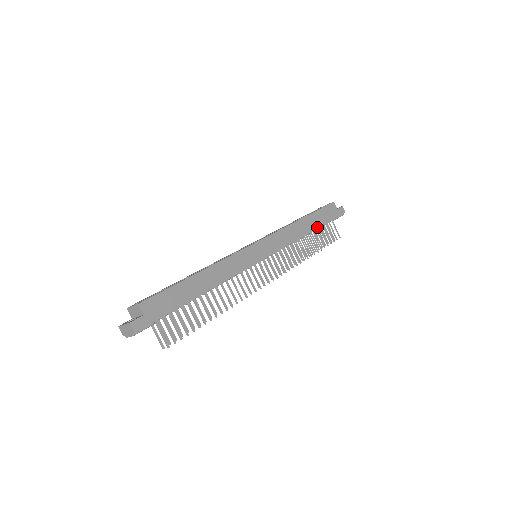
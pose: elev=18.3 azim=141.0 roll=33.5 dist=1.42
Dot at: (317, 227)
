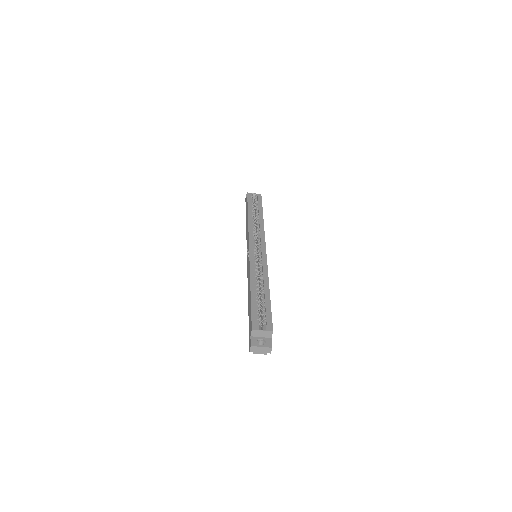
Dot at: occluded
